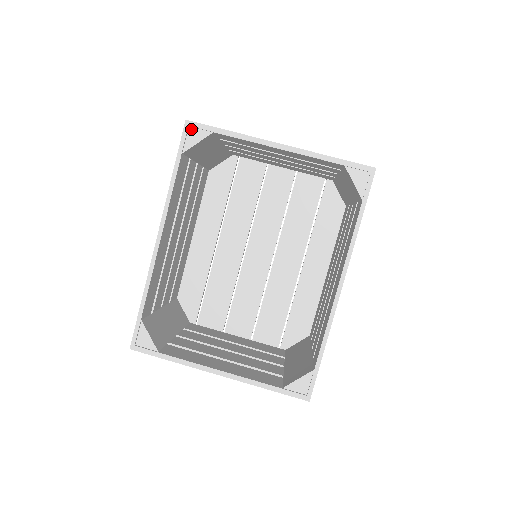
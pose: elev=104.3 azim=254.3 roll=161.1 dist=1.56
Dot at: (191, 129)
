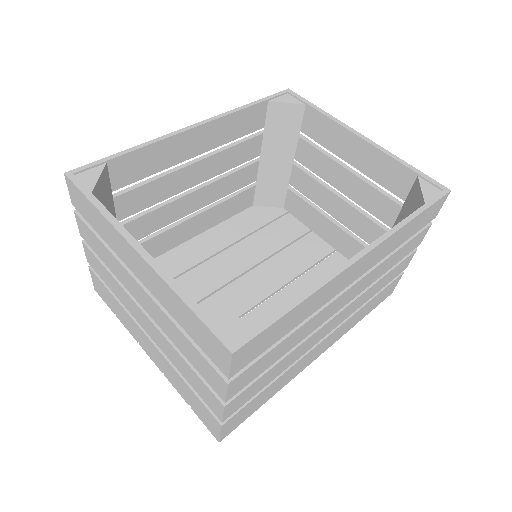
Dot at: (288, 95)
